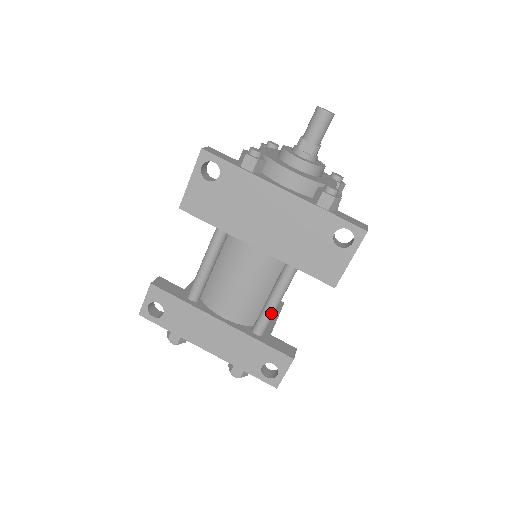
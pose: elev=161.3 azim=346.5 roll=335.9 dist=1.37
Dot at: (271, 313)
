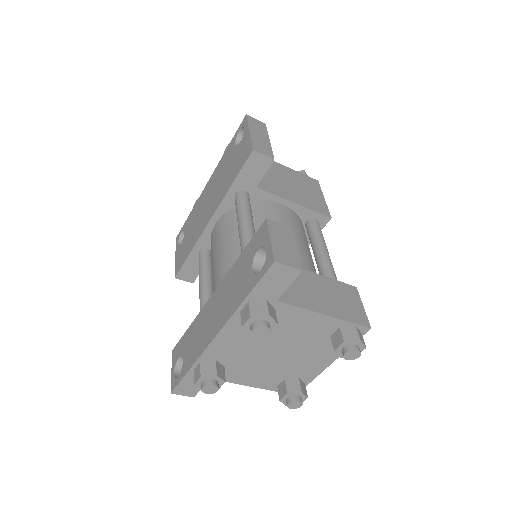
Dot at: (244, 235)
